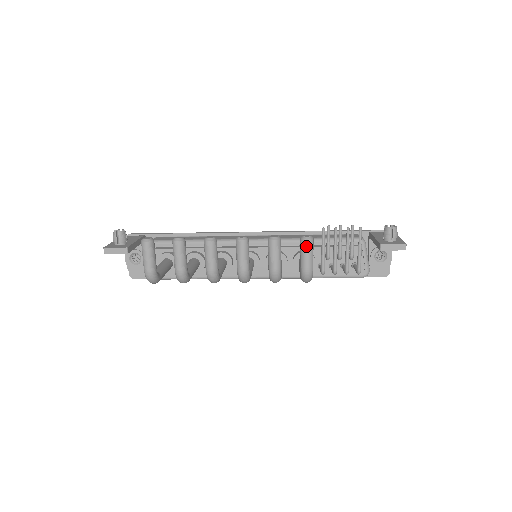
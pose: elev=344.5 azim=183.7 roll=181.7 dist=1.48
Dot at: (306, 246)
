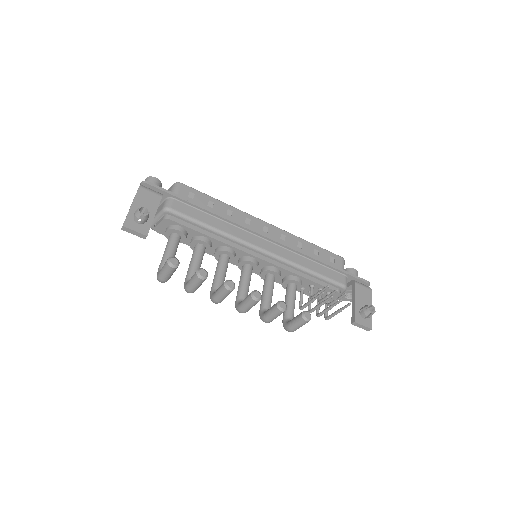
Dot at: (302, 323)
